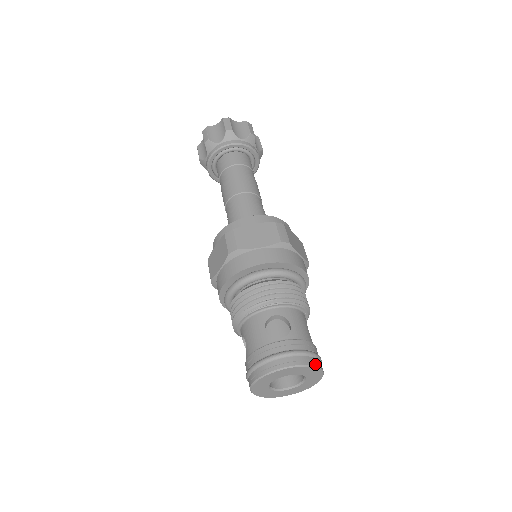
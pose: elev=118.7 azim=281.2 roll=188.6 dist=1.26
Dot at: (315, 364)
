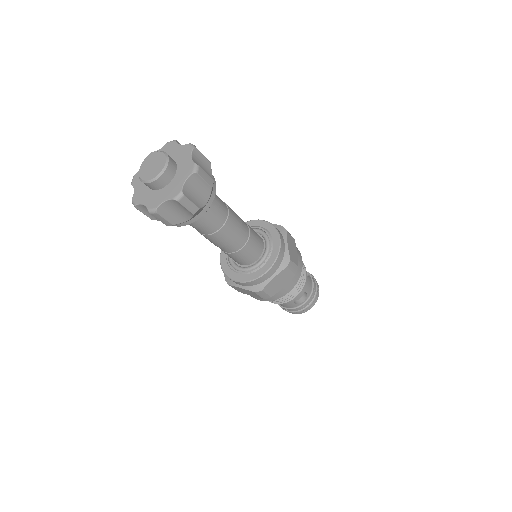
Dot at: occluded
